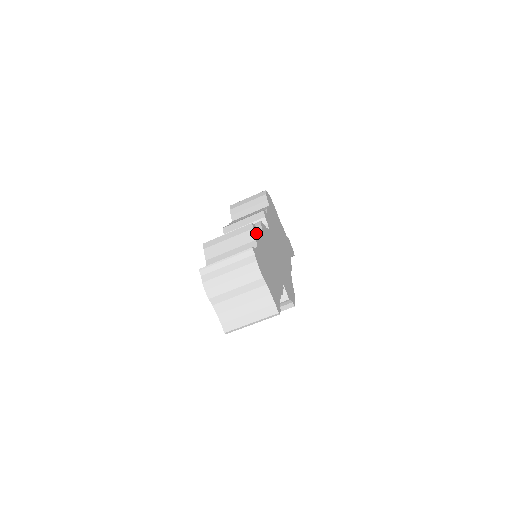
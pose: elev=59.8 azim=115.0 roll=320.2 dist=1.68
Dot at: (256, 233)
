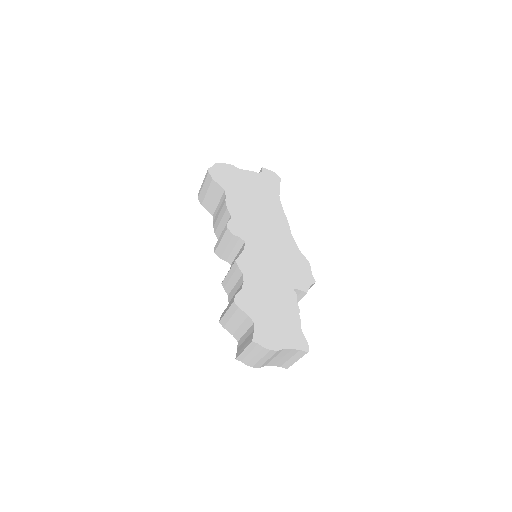
Dot at: (243, 303)
